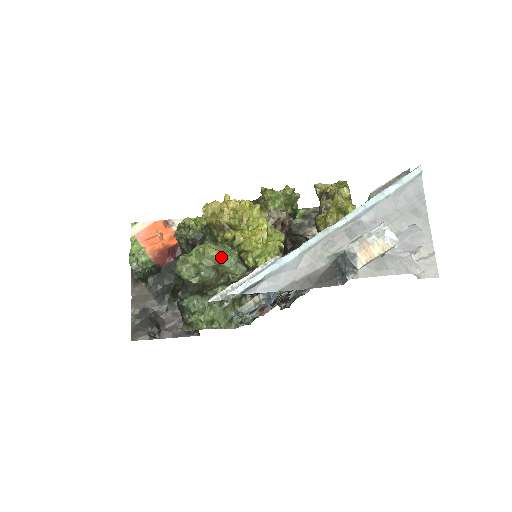
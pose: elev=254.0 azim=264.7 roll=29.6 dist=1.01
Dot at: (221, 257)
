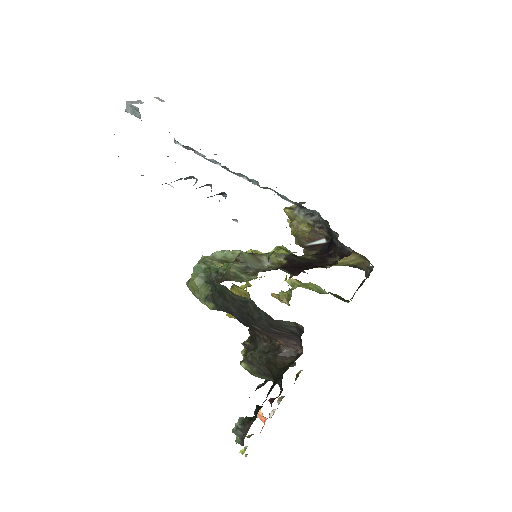
Dot at: occluded
